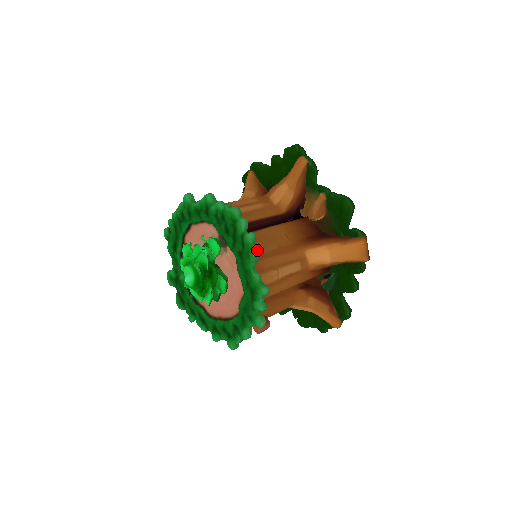
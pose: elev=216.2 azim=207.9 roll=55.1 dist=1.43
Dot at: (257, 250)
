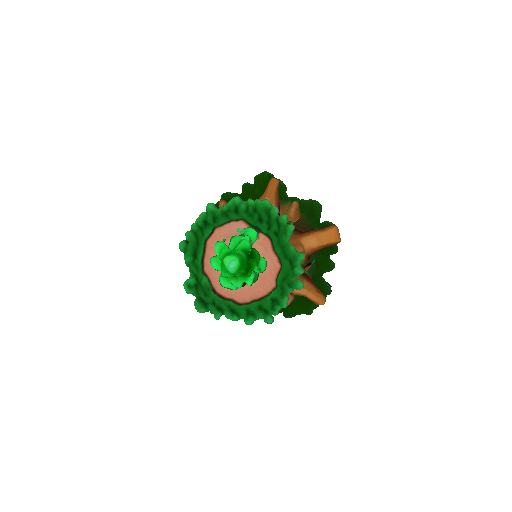
Dot at: (293, 225)
